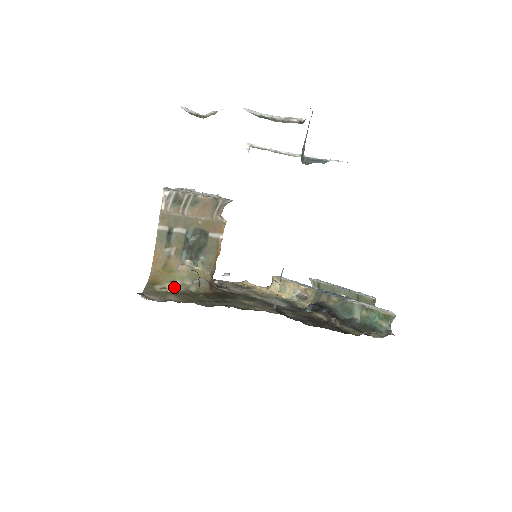
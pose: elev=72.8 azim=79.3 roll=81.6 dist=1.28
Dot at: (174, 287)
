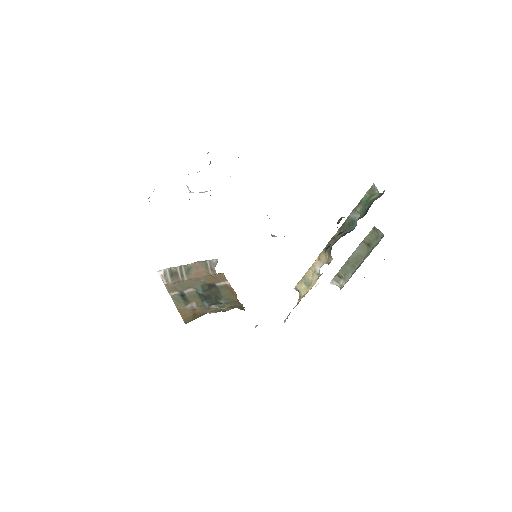
Dot at: (210, 313)
